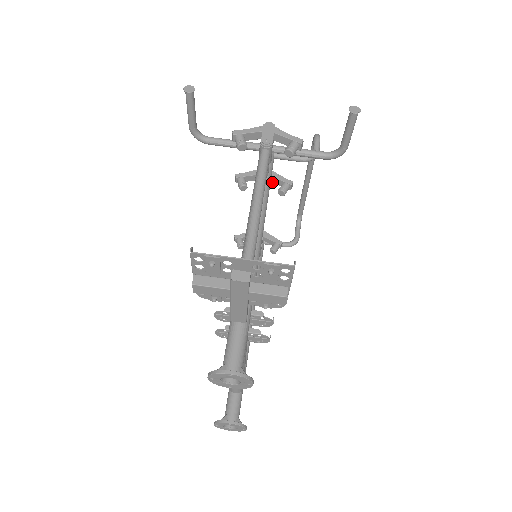
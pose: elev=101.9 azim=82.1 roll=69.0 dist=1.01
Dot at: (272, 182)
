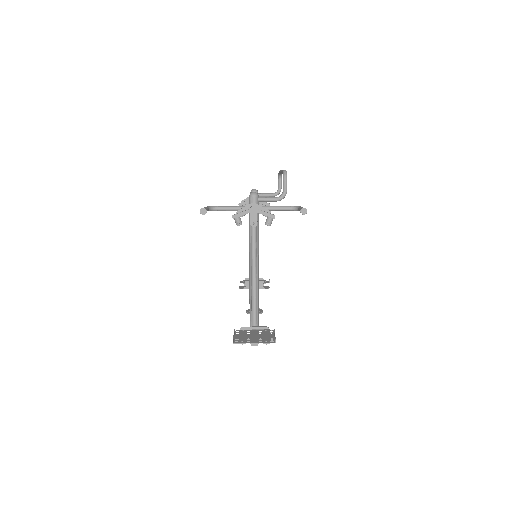
Dot at: occluded
